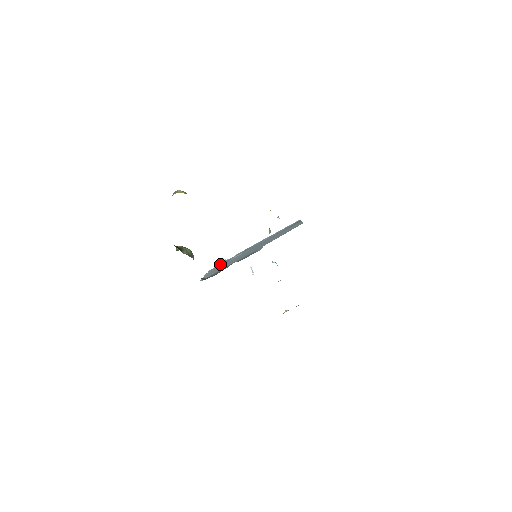
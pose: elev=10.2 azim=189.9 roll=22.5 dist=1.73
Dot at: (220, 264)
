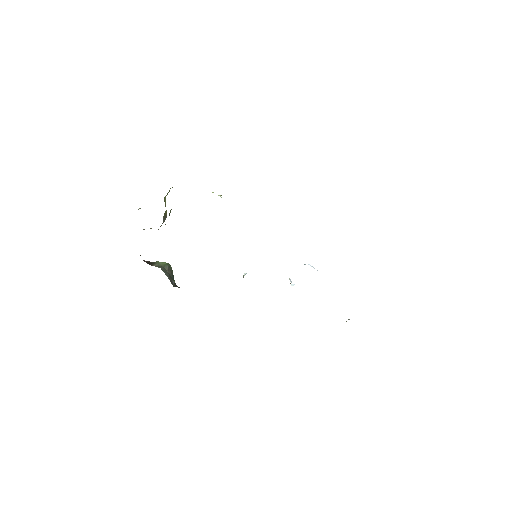
Dot at: occluded
